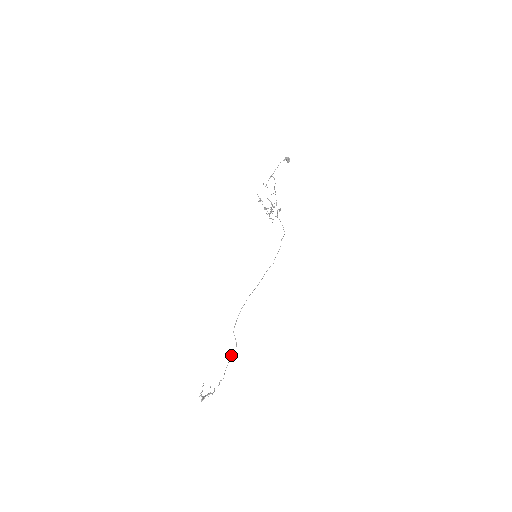
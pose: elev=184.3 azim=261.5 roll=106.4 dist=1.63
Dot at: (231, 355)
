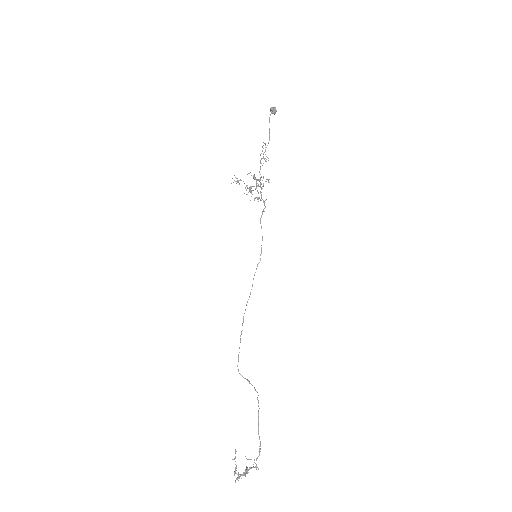
Dot at: (258, 406)
